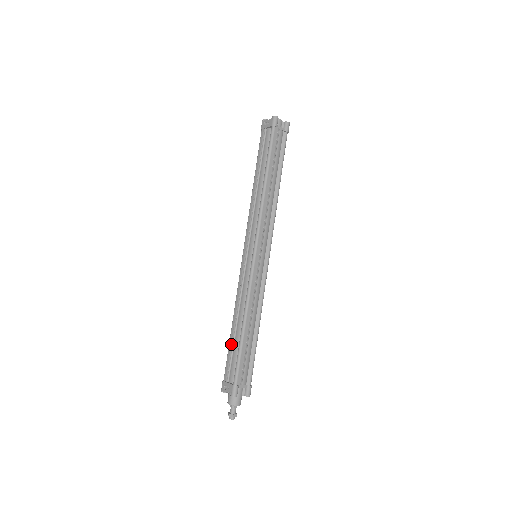
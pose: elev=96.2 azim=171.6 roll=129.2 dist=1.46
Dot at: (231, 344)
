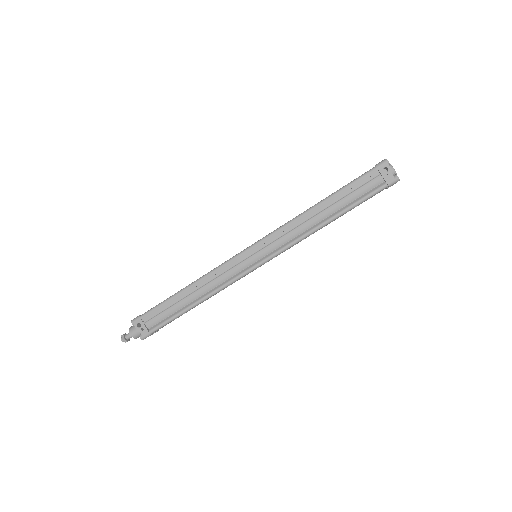
Dot at: (172, 301)
